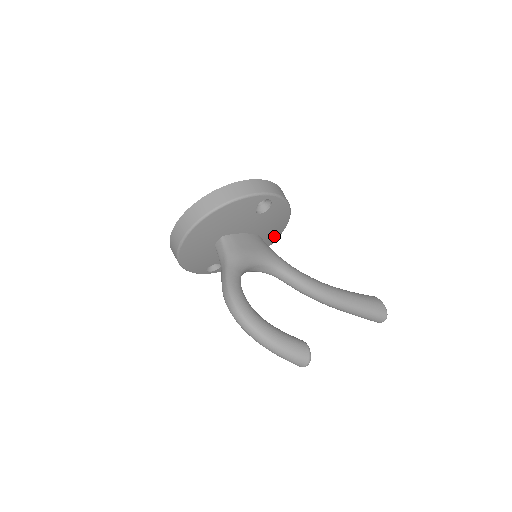
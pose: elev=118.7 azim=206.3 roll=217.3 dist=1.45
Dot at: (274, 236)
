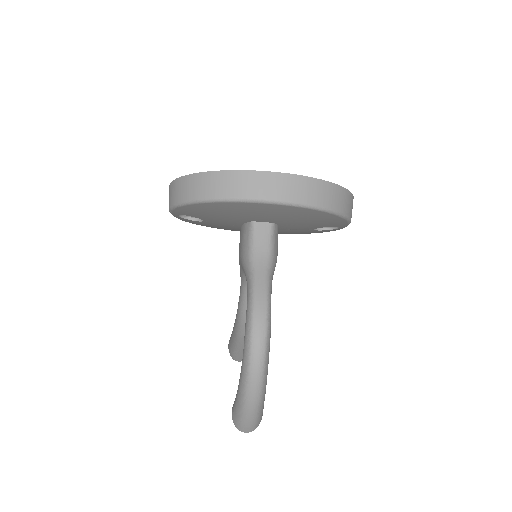
Dot at: occluded
